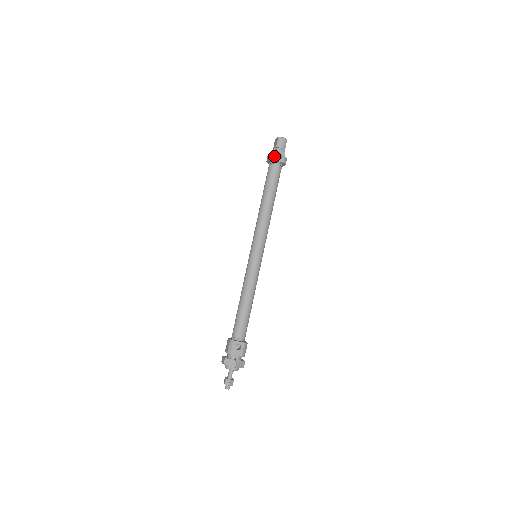
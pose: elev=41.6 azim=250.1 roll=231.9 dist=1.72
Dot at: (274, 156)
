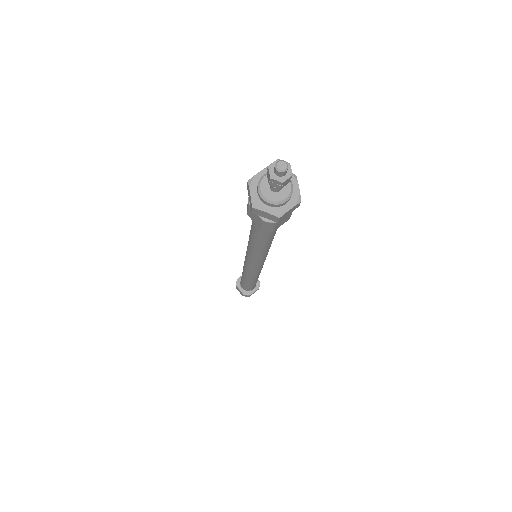
Dot at: occluded
